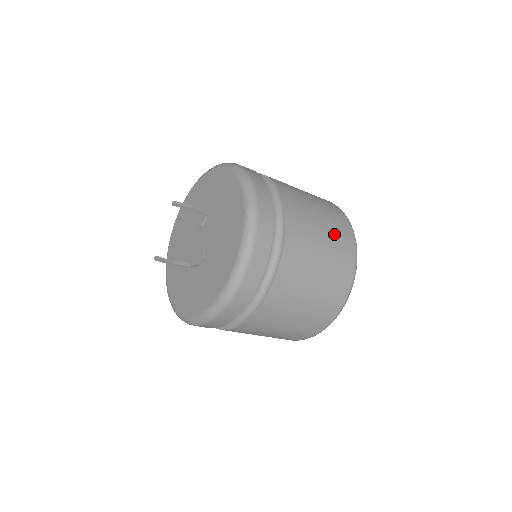
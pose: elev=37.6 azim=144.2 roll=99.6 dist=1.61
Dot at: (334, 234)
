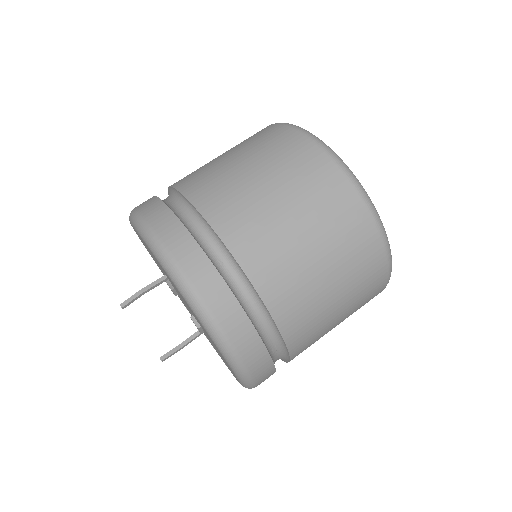
Dot at: (302, 188)
